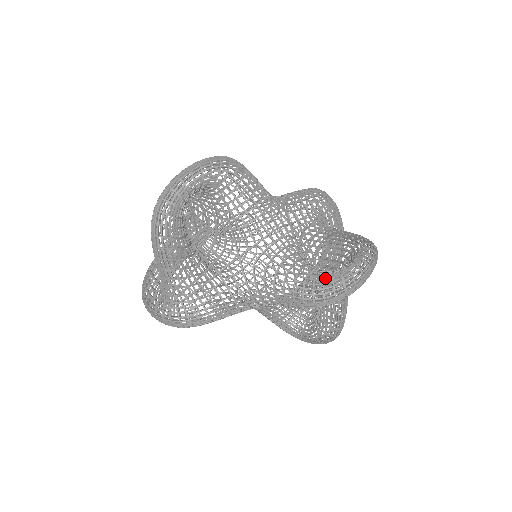
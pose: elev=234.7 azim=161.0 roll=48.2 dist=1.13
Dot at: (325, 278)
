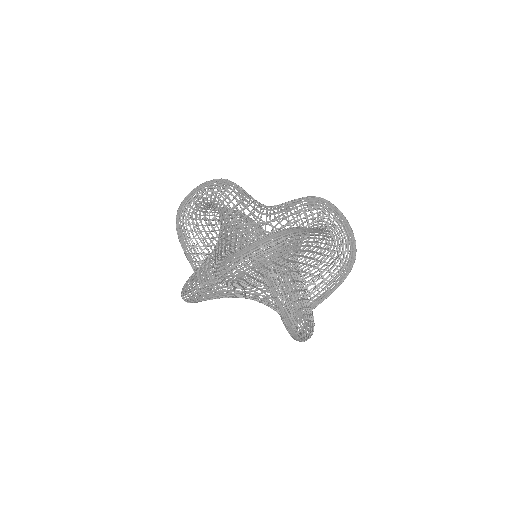
Dot at: occluded
